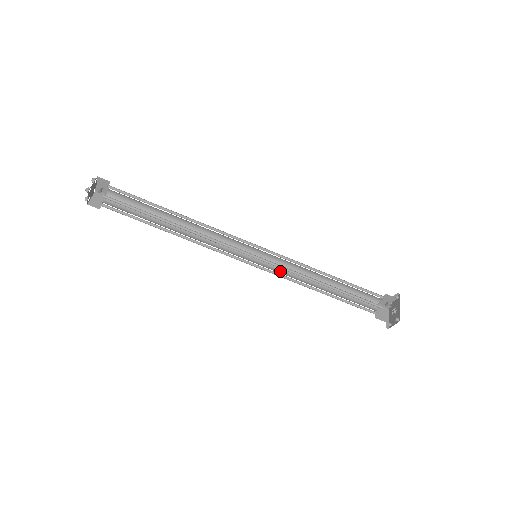
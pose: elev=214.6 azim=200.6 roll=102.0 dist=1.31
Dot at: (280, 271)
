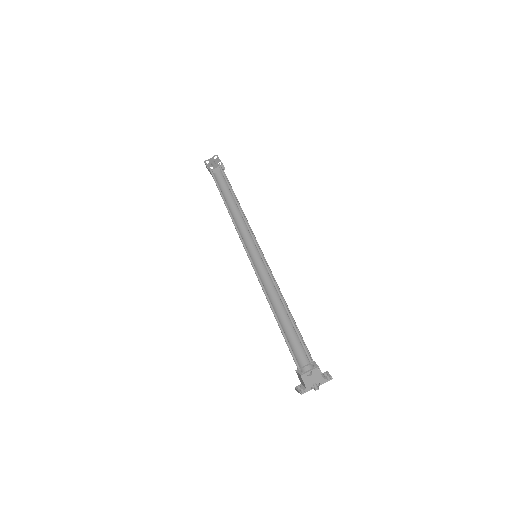
Dot at: (266, 279)
